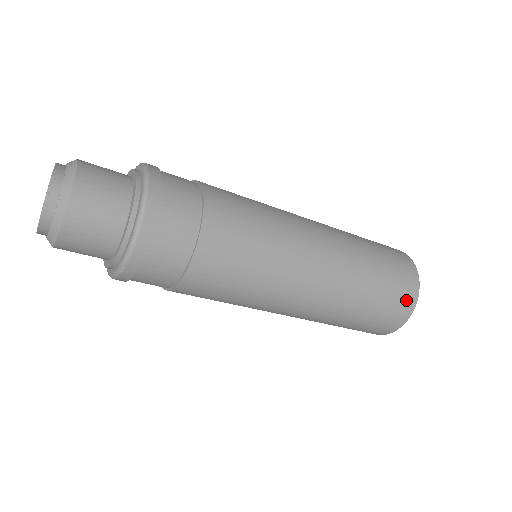
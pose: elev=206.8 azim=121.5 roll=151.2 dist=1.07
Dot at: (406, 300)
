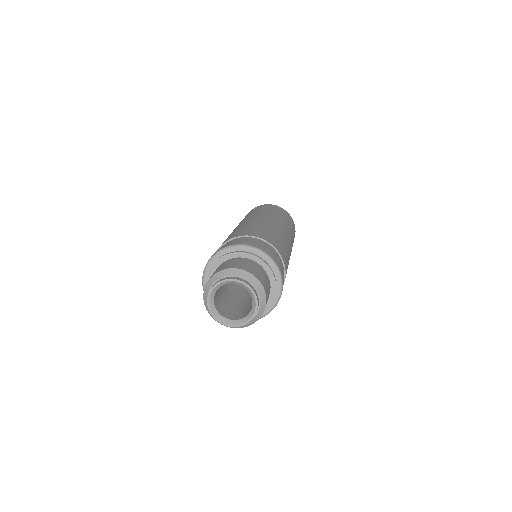
Dot at: occluded
